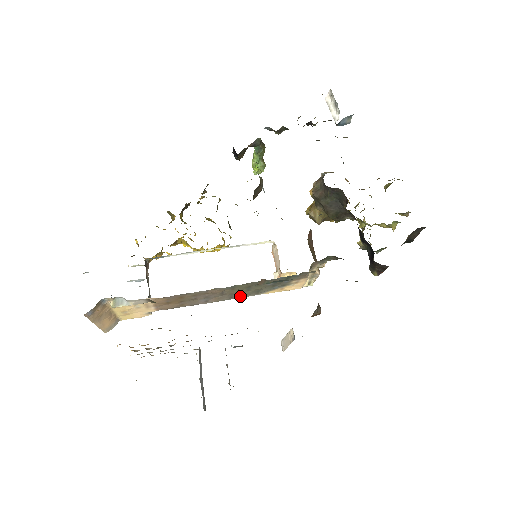
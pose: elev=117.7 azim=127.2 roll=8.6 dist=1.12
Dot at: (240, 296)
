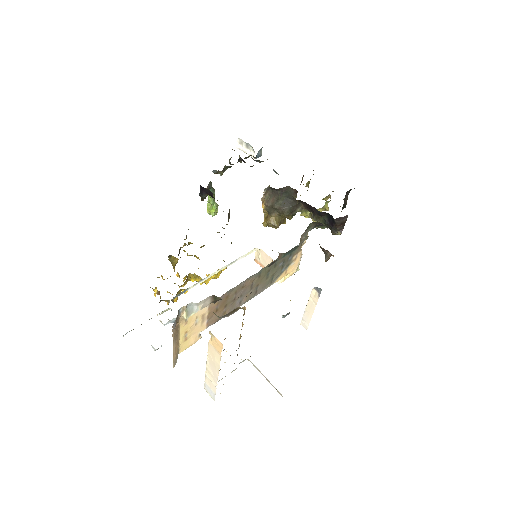
Dot at: (261, 289)
